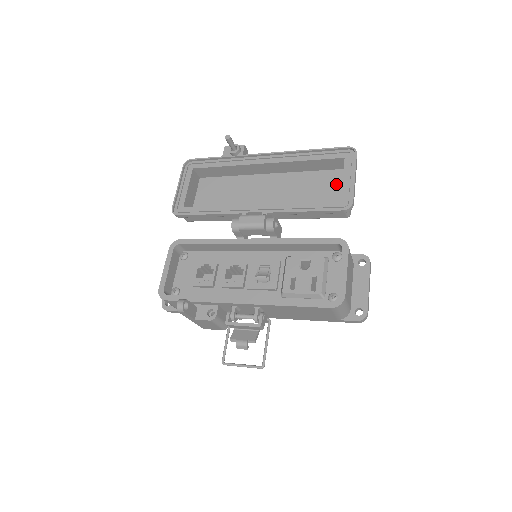
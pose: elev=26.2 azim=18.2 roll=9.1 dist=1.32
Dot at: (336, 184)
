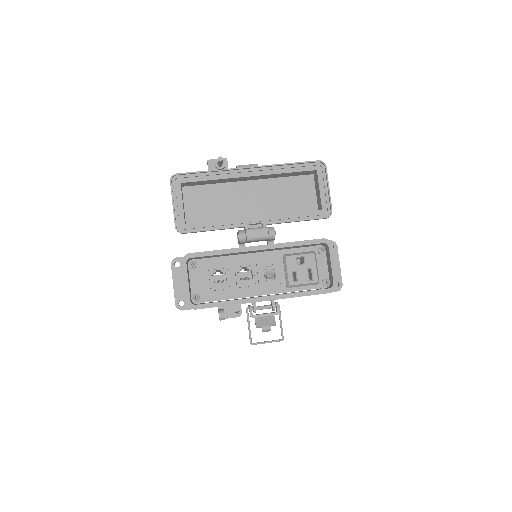
Dot at: (308, 189)
